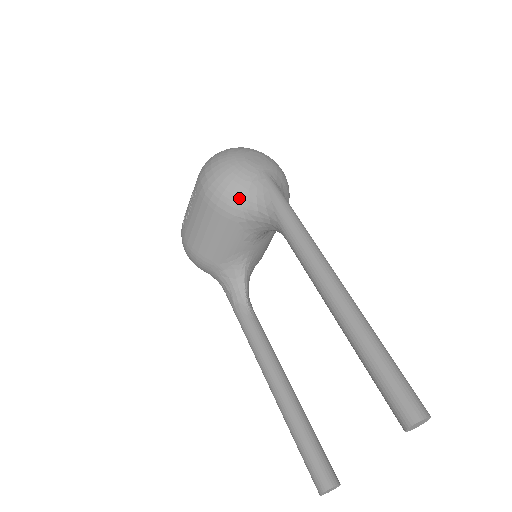
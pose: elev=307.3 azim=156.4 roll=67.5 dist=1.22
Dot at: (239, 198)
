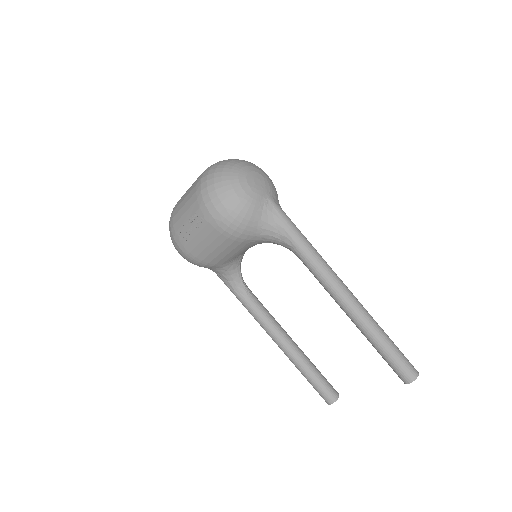
Dot at: (253, 228)
